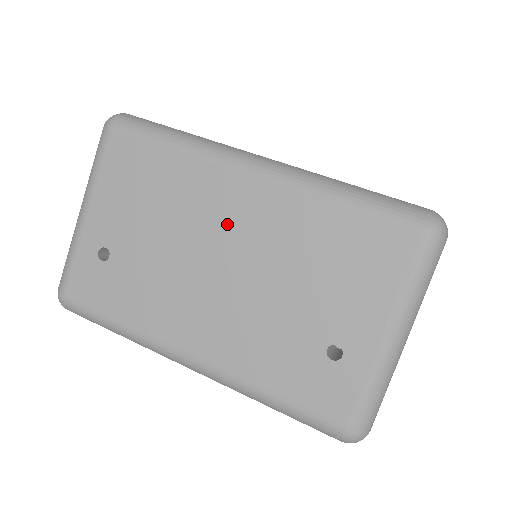
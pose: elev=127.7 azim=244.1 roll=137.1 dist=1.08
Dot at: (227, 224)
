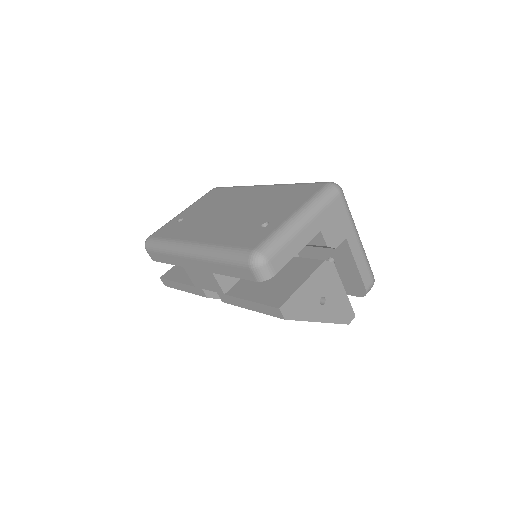
Dot at: (242, 200)
